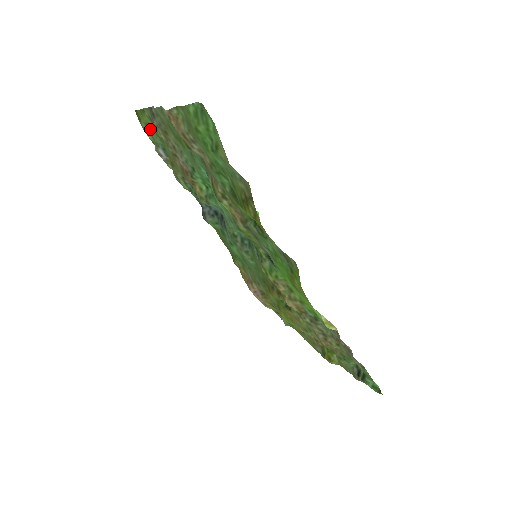
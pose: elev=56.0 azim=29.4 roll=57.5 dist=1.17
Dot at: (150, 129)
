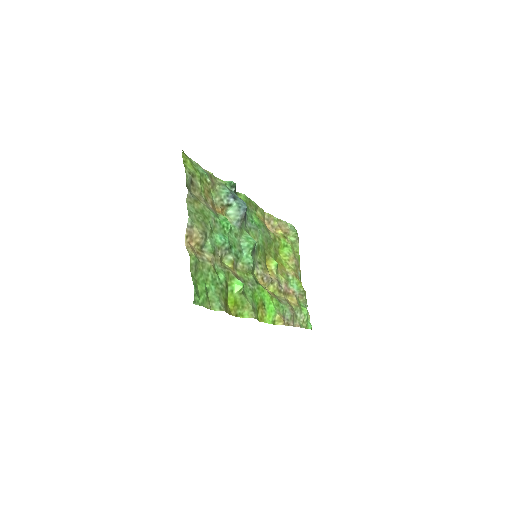
Dot at: (193, 164)
